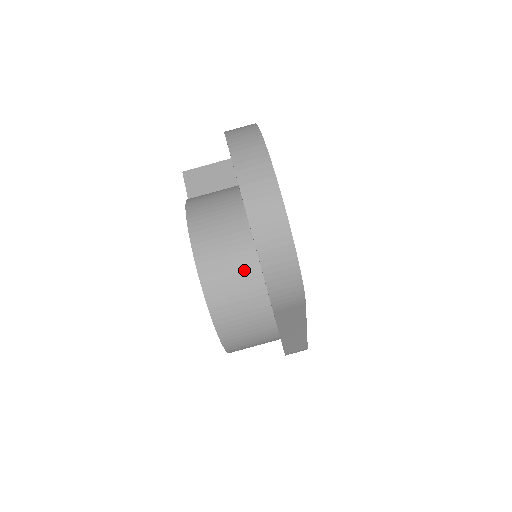
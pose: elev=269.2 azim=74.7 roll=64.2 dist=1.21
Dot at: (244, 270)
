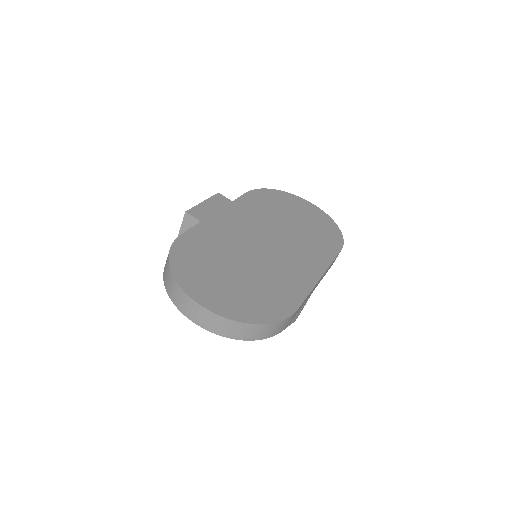
Dot at: occluded
